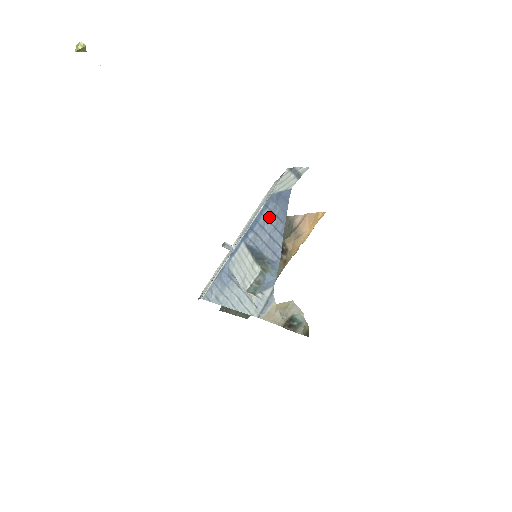
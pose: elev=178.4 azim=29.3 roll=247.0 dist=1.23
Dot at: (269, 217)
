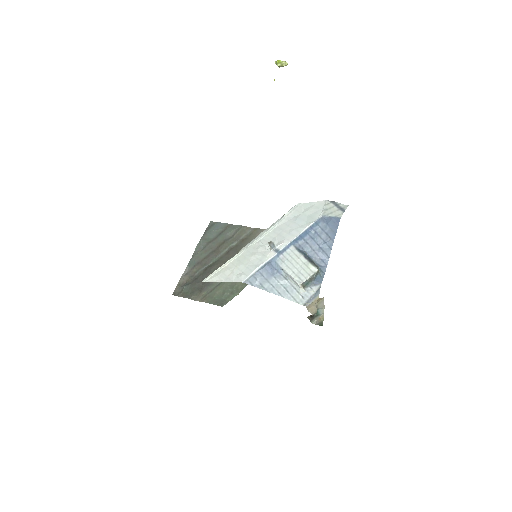
Dot at: (320, 233)
